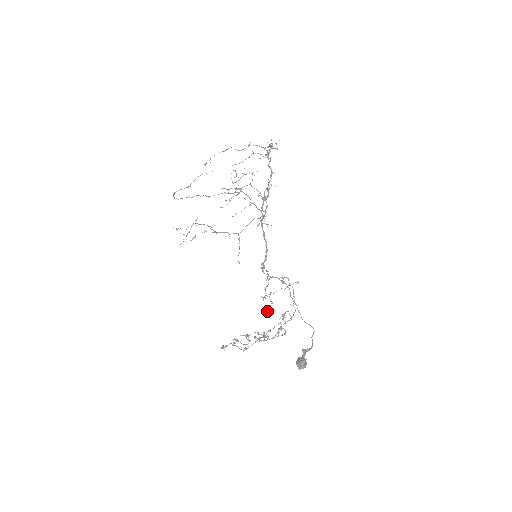
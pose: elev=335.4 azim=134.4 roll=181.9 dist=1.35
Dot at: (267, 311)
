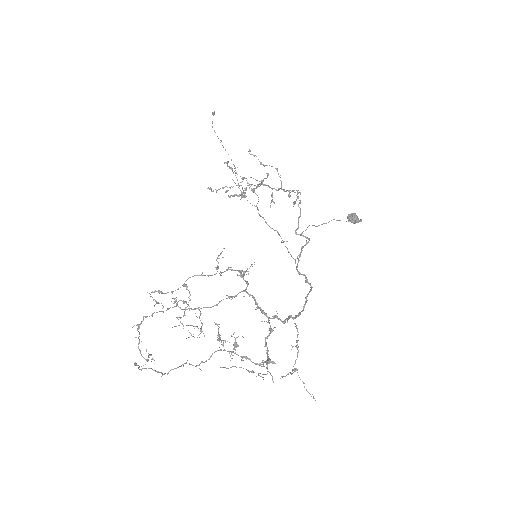
Dot at: (227, 165)
